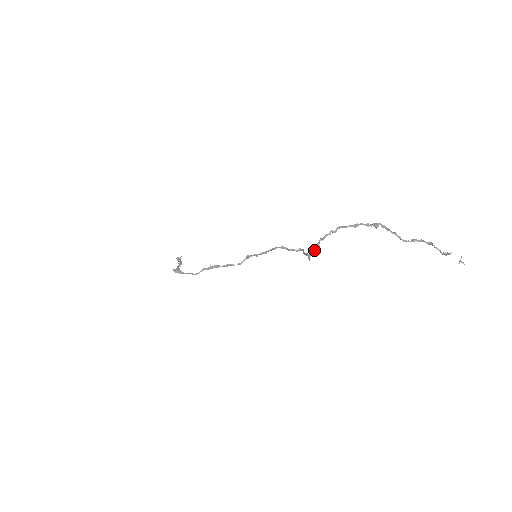
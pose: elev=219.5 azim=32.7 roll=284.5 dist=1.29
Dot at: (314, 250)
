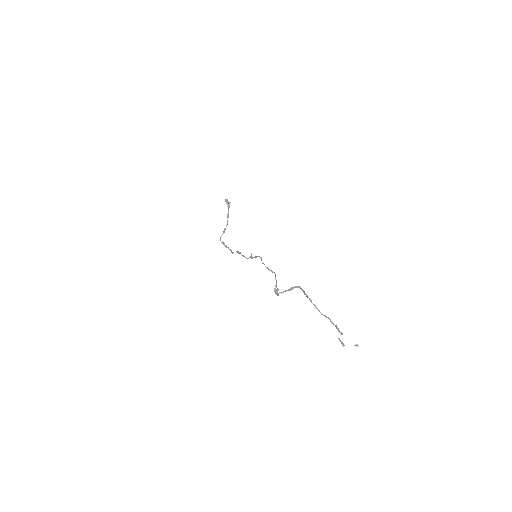
Dot at: occluded
